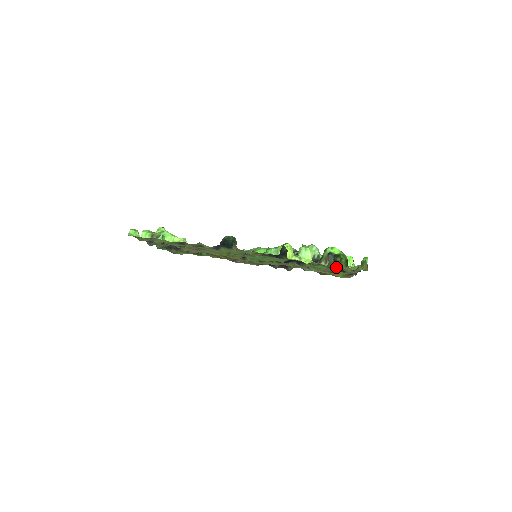
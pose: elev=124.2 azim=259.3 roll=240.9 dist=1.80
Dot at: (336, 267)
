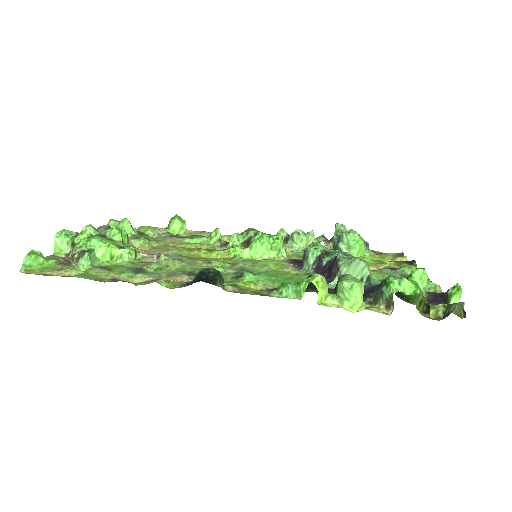
Dot at: occluded
